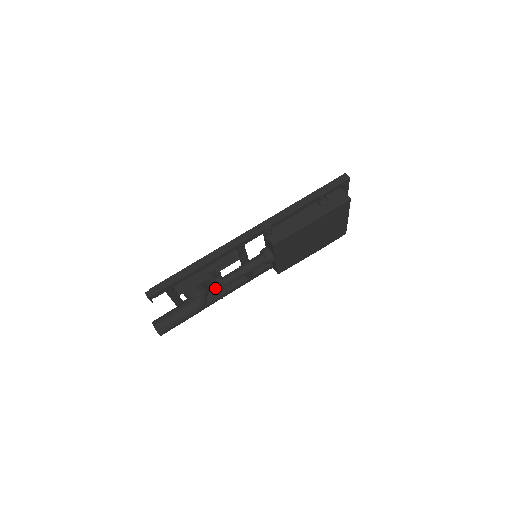
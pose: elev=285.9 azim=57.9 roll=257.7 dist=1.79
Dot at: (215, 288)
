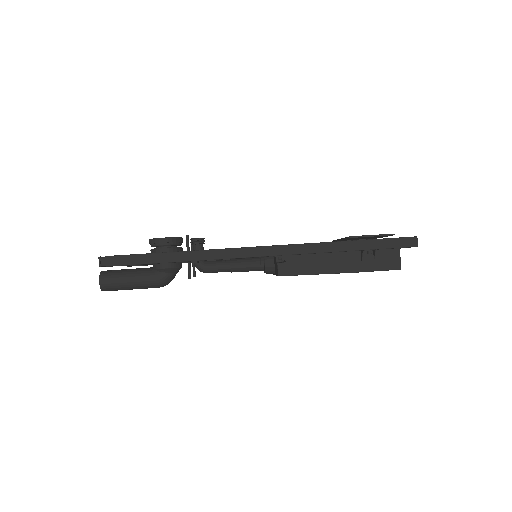
Dot at: occluded
